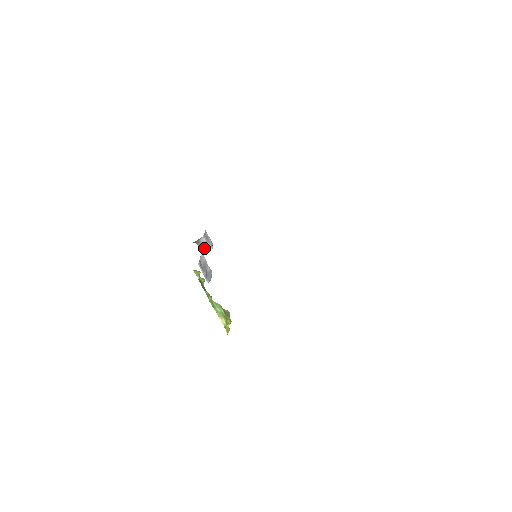
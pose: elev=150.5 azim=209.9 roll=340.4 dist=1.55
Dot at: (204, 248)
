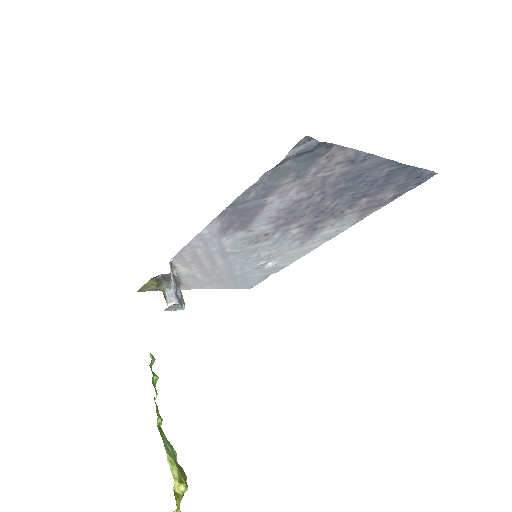
Dot at: (173, 302)
